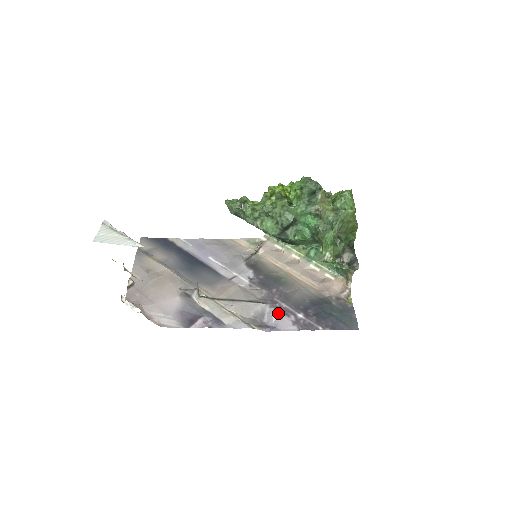
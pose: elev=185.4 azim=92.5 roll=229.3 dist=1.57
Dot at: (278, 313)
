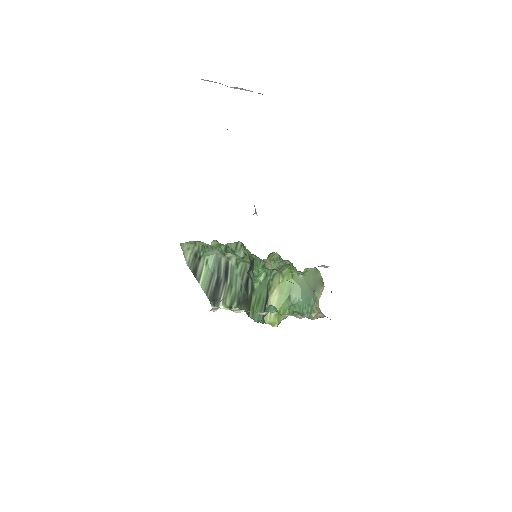
Dot at: occluded
